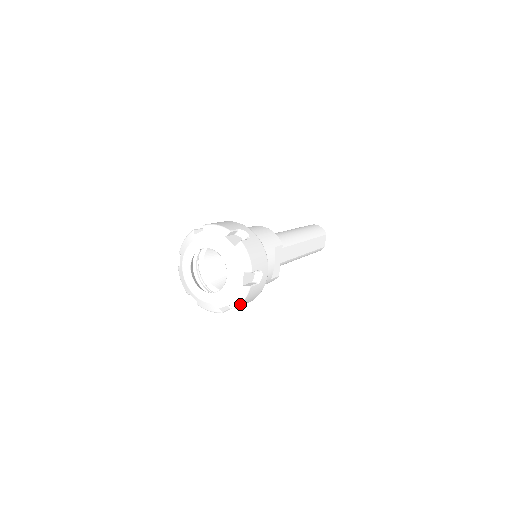
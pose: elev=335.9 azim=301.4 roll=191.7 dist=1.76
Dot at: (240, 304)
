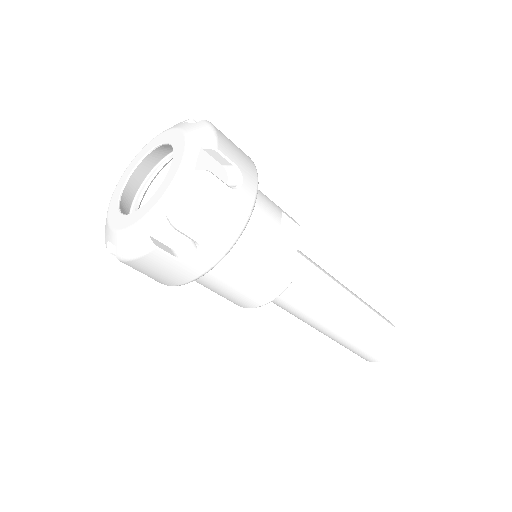
Dot at: (188, 211)
